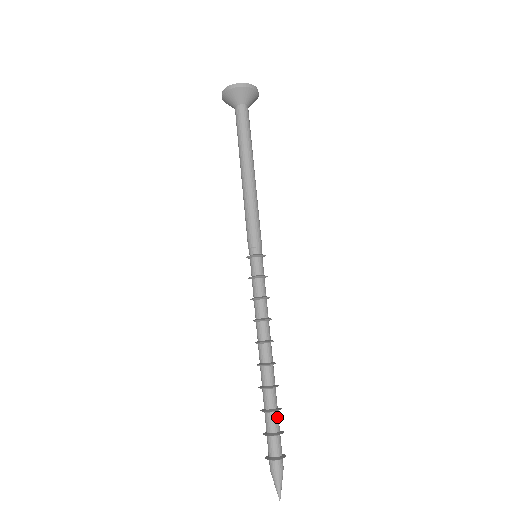
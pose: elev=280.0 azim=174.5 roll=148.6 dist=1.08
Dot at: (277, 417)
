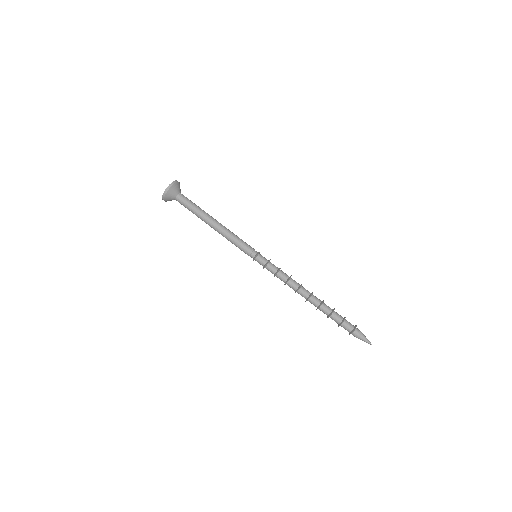
Dot at: (337, 313)
